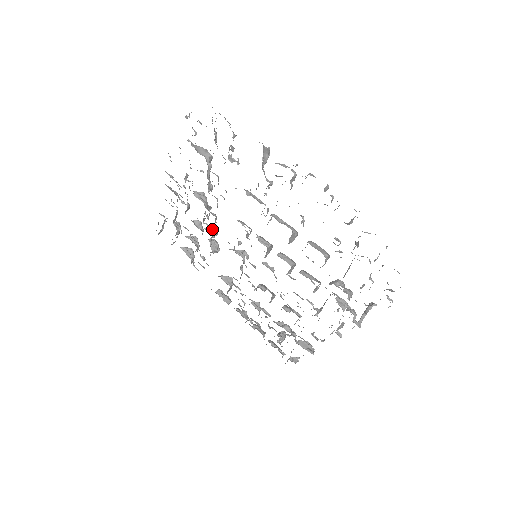
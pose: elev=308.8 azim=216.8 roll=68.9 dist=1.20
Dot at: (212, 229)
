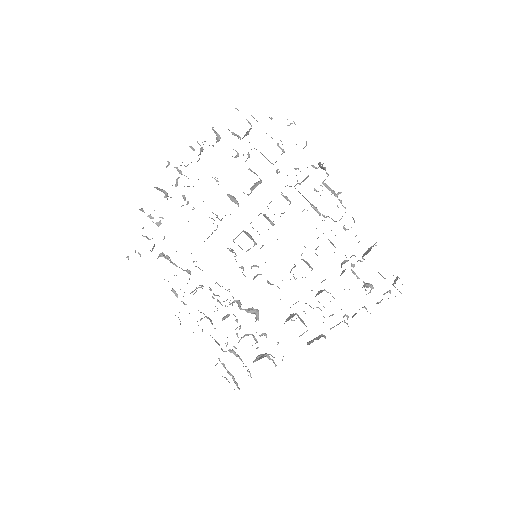
Dot at: (232, 303)
